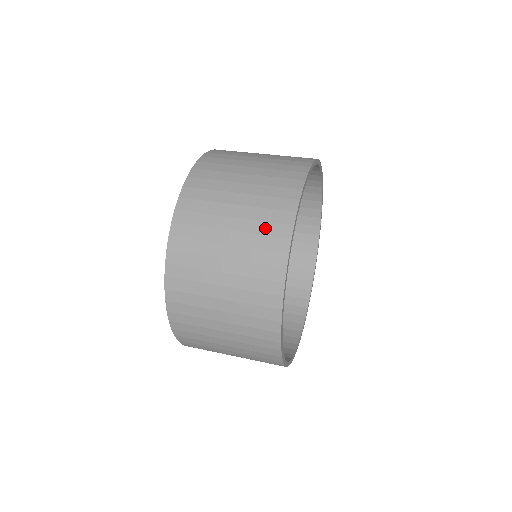
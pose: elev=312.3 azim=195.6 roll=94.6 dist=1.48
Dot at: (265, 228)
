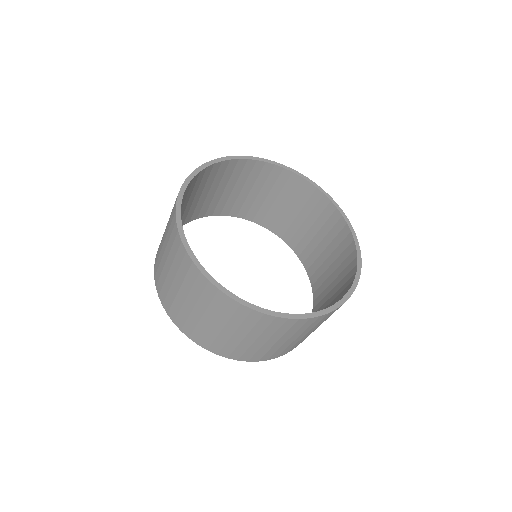
Dot at: (227, 312)
